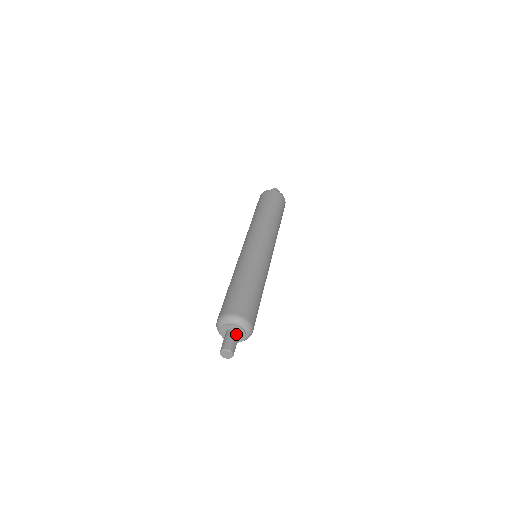
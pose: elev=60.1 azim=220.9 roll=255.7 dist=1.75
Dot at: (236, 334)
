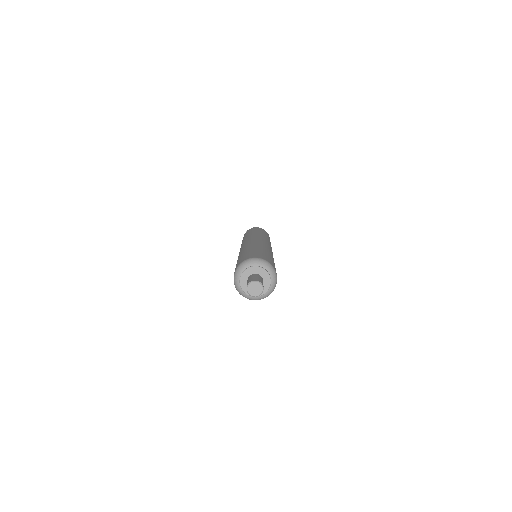
Dot at: (263, 284)
